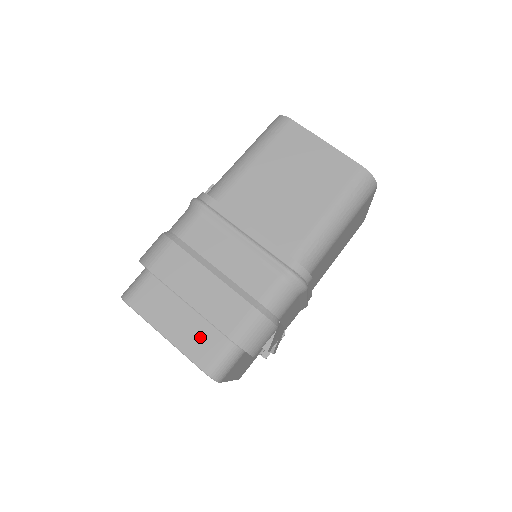
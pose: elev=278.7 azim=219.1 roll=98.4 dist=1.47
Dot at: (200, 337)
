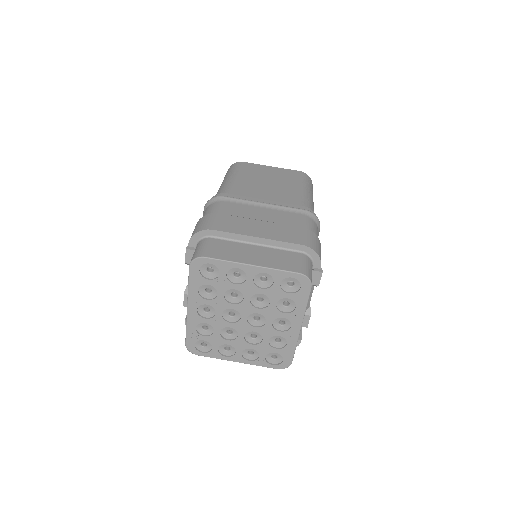
Dot at: (279, 257)
